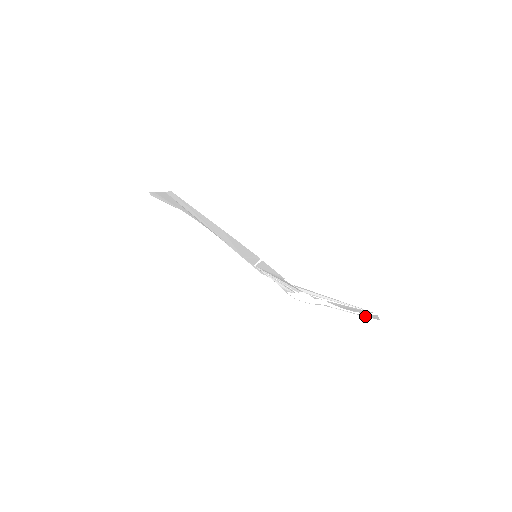
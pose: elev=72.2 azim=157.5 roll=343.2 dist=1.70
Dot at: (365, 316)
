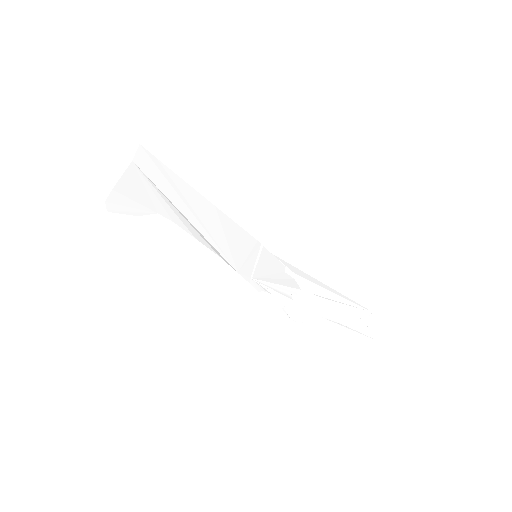
Dot at: (362, 335)
